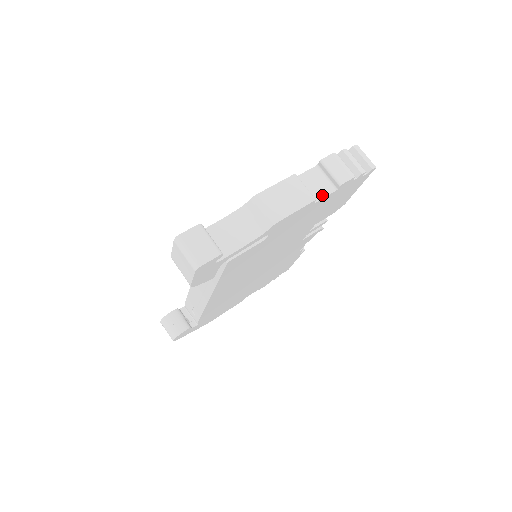
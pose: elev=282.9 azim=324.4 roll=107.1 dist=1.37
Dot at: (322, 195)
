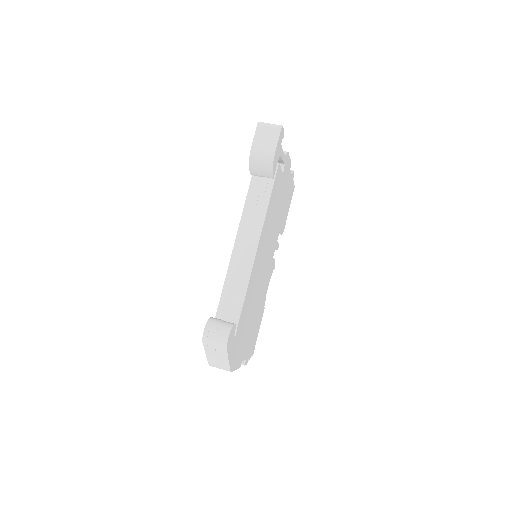
Dot at: occluded
